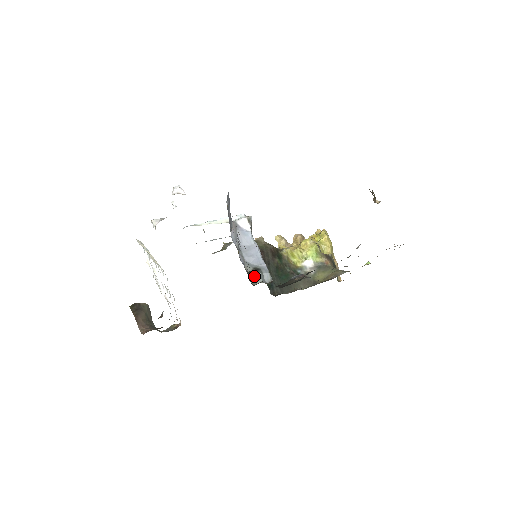
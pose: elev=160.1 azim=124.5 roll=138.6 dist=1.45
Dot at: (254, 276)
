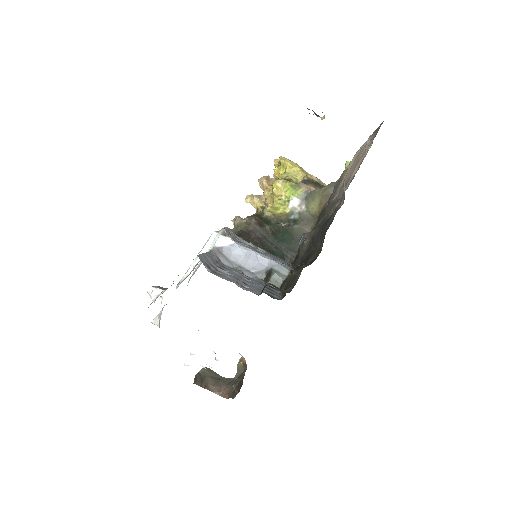
Dot at: (273, 281)
